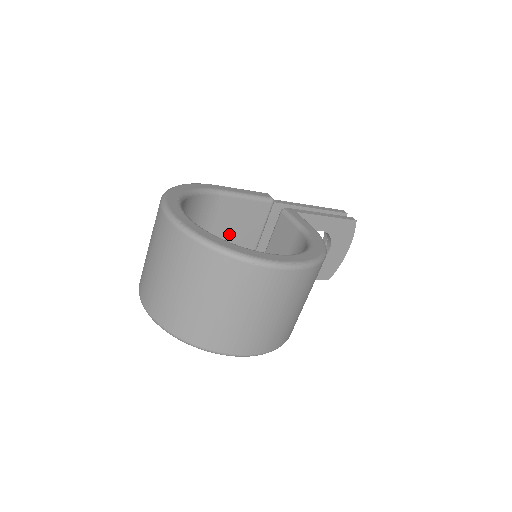
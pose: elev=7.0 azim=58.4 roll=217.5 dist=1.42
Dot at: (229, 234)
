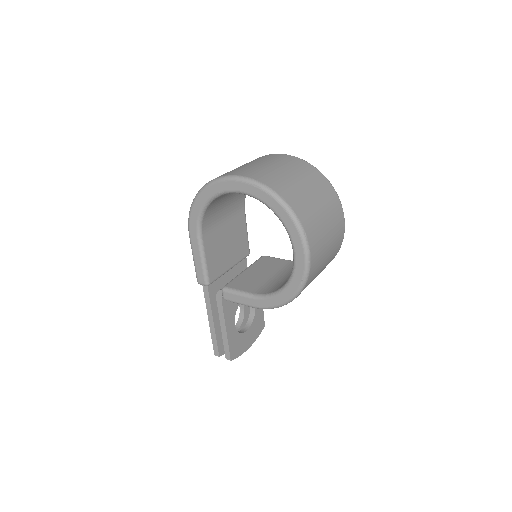
Dot at: (227, 240)
